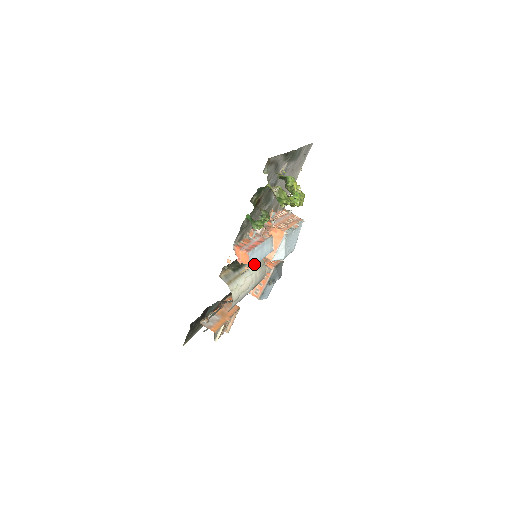
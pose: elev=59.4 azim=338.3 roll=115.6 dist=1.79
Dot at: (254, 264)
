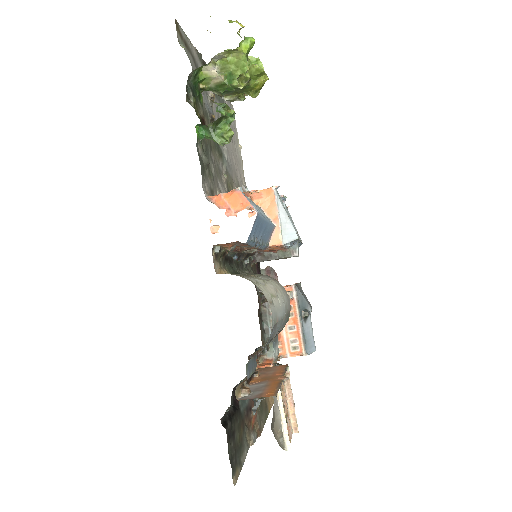
Dot at: (259, 214)
